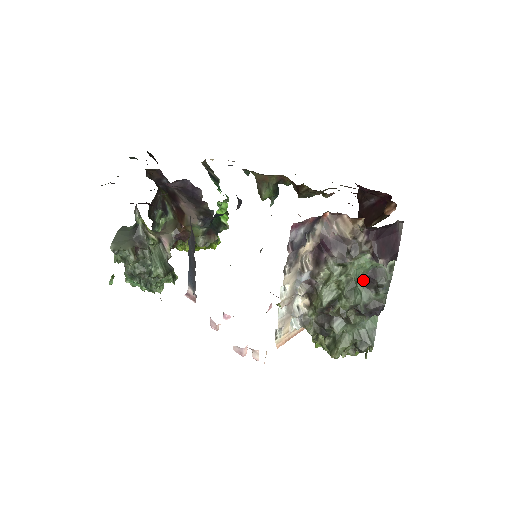
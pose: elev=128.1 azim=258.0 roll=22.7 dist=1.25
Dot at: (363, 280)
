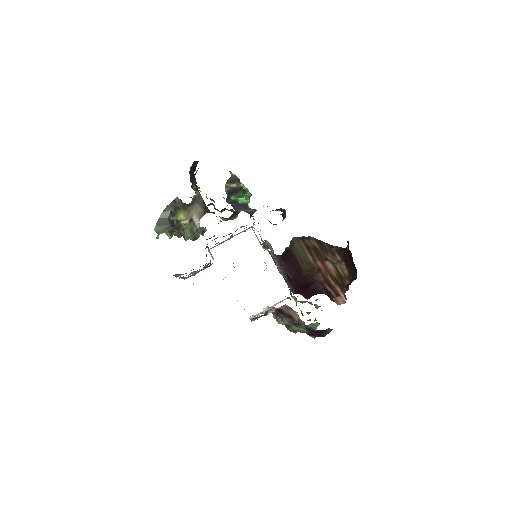
Dot at: occluded
